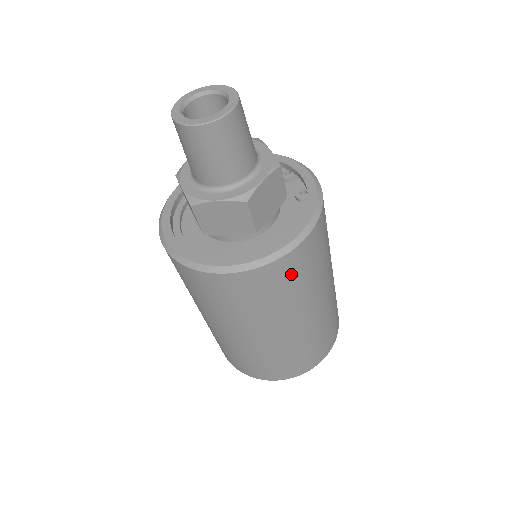
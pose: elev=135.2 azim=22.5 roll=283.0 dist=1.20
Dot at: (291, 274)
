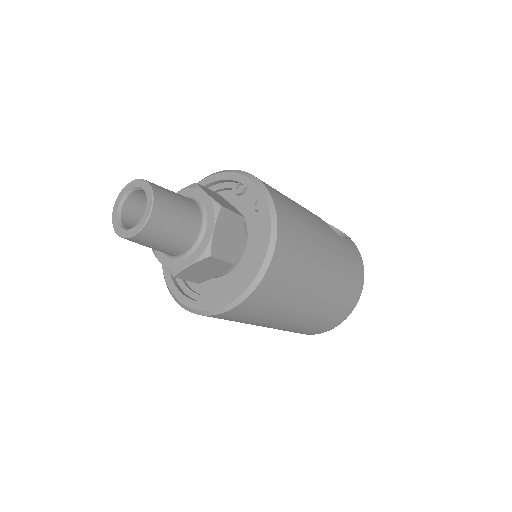
Dot at: (281, 279)
